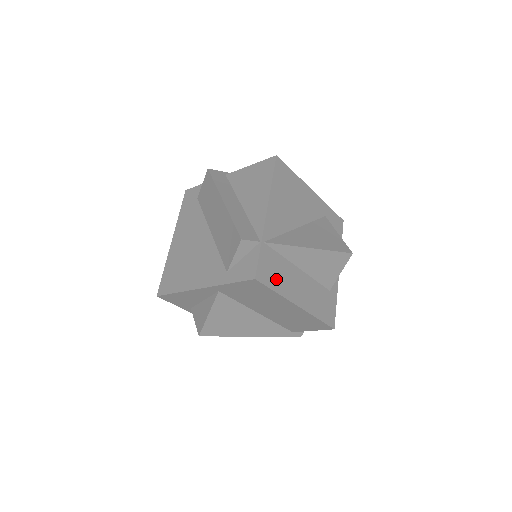
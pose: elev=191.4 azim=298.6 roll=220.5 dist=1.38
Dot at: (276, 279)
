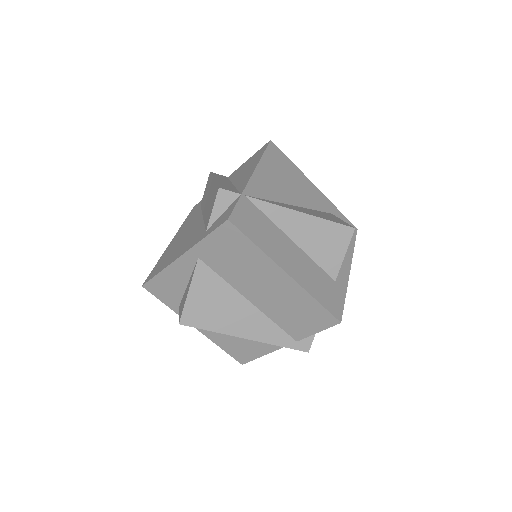
Dot at: (258, 234)
